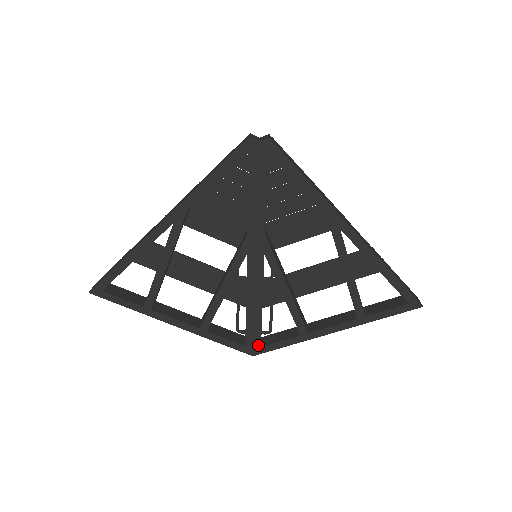
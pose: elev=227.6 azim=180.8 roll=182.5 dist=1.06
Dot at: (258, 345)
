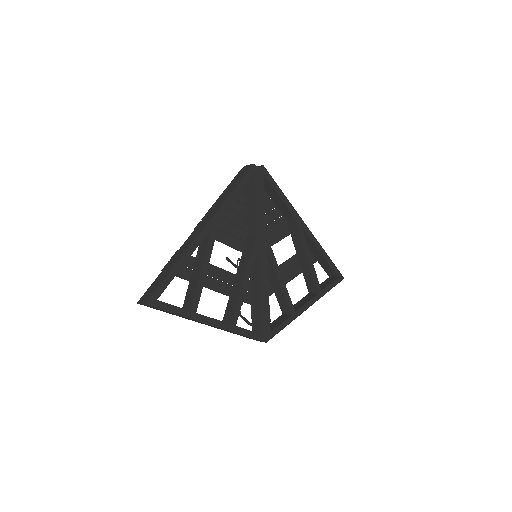
Dot at: (269, 331)
